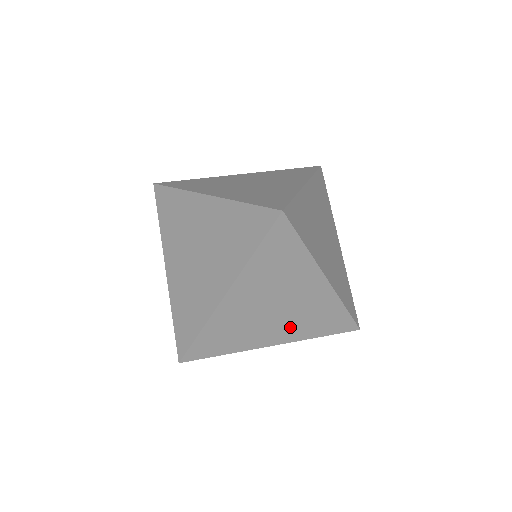
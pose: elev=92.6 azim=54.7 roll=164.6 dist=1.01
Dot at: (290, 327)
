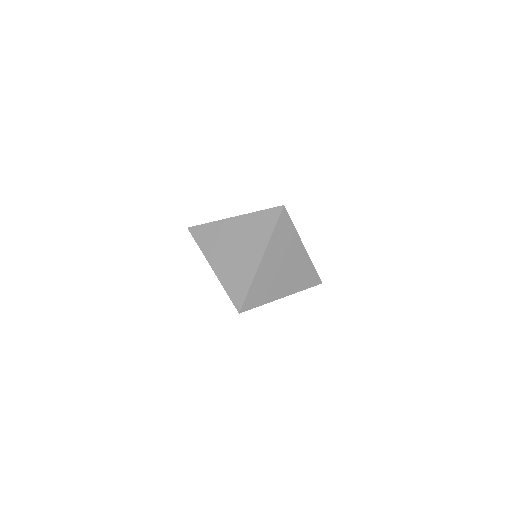
Dot at: (291, 282)
